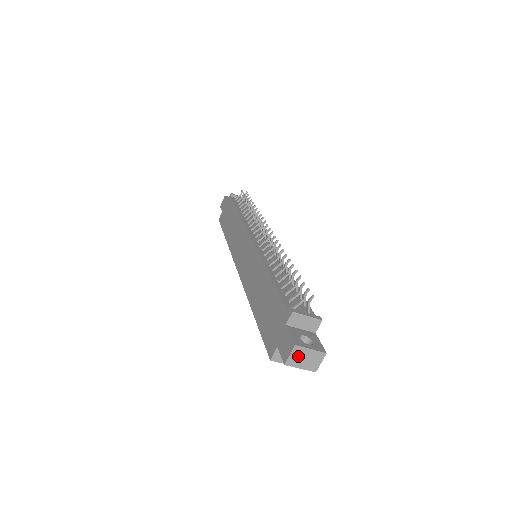
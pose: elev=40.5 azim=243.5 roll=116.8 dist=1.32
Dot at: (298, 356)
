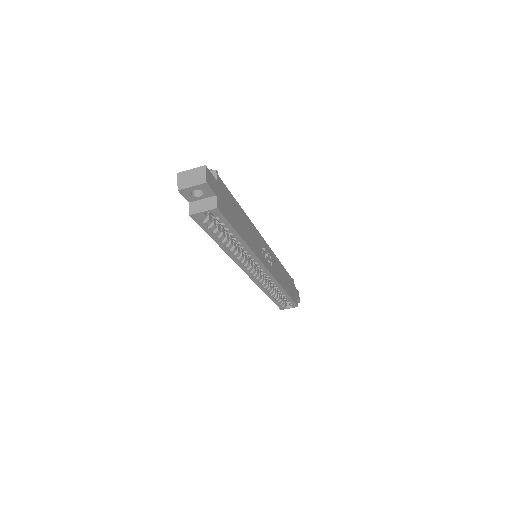
Dot at: (184, 179)
